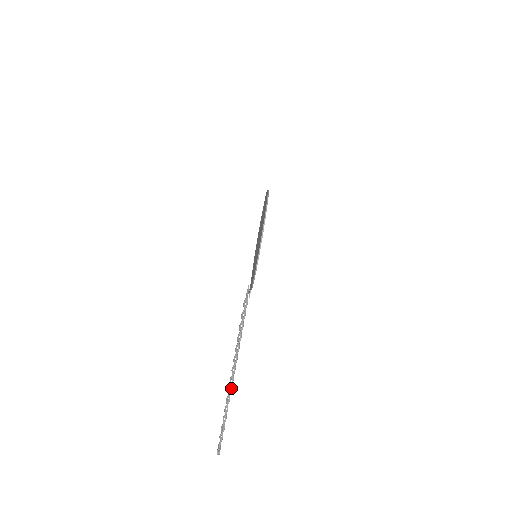
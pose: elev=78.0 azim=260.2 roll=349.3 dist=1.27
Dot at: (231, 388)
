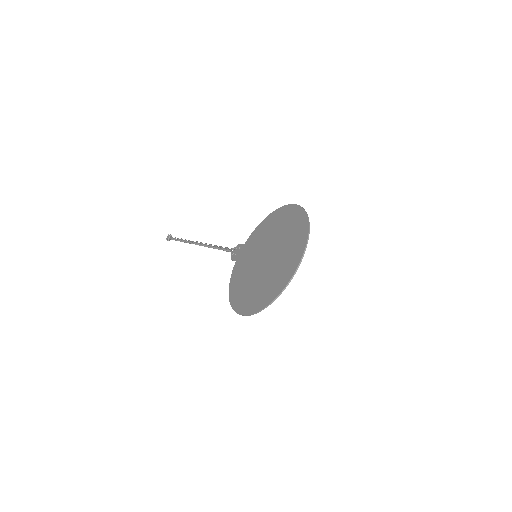
Dot at: (192, 242)
